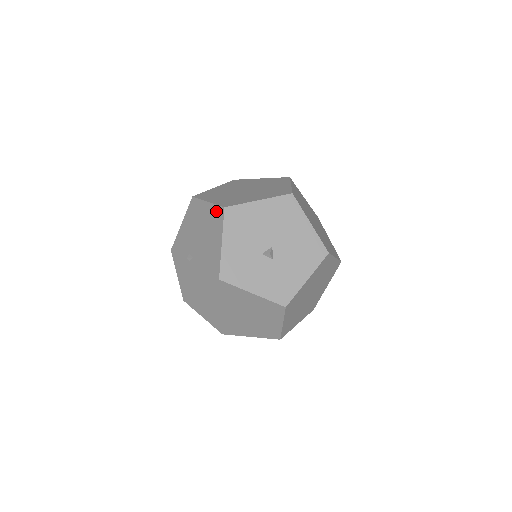
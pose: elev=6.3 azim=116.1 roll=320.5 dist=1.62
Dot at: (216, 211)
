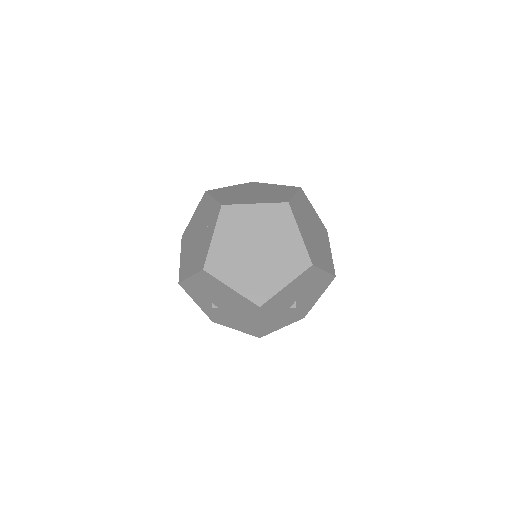
Dot at: (247, 303)
